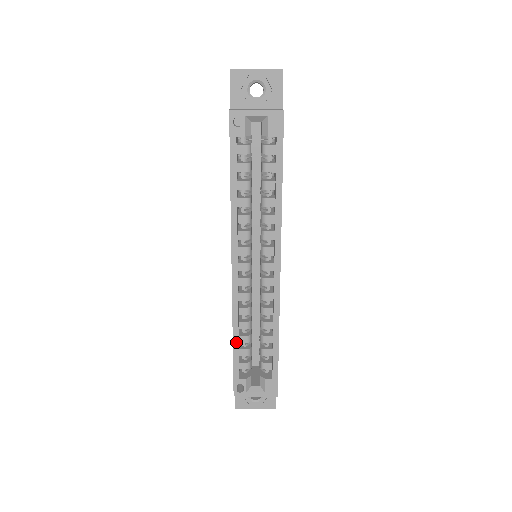
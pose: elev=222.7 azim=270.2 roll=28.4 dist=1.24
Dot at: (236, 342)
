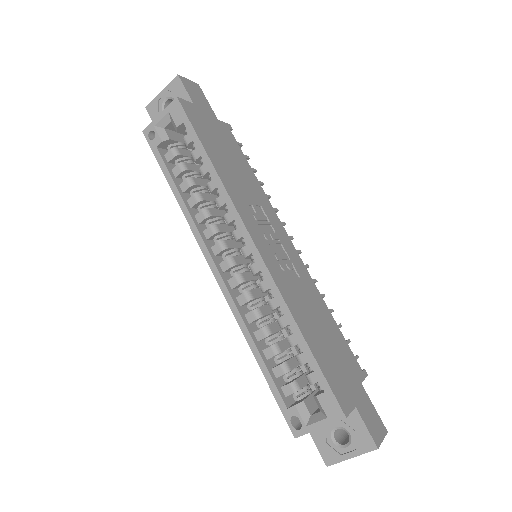
Dot at: (259, 358)
